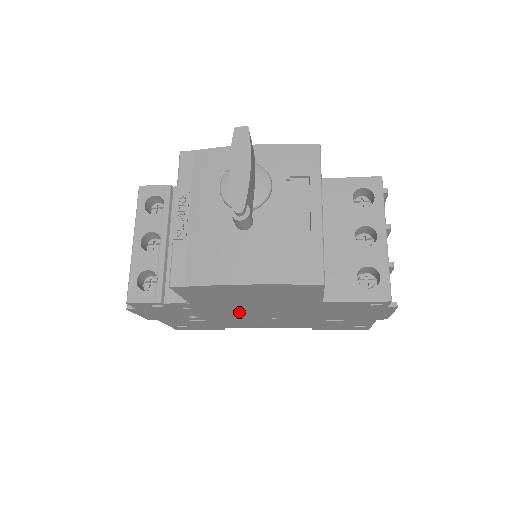
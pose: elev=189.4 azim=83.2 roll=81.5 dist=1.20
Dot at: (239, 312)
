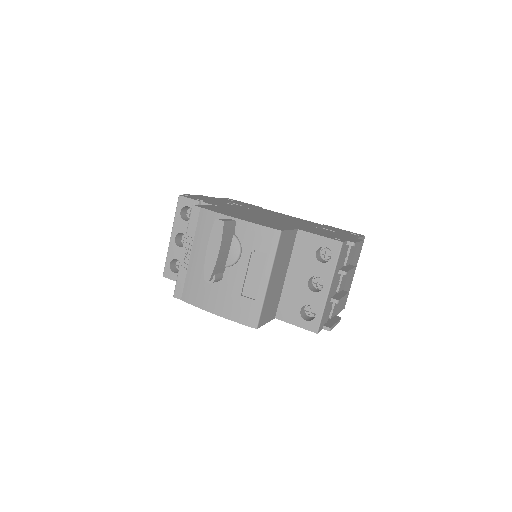
Dot at: occluded
